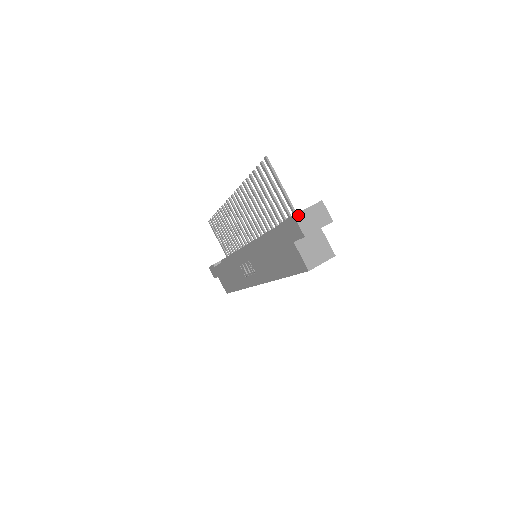
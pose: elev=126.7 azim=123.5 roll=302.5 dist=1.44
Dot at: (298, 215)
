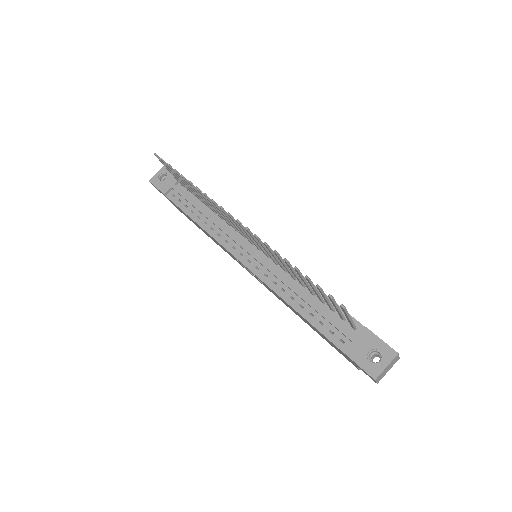
Dot at: (378, 377)
